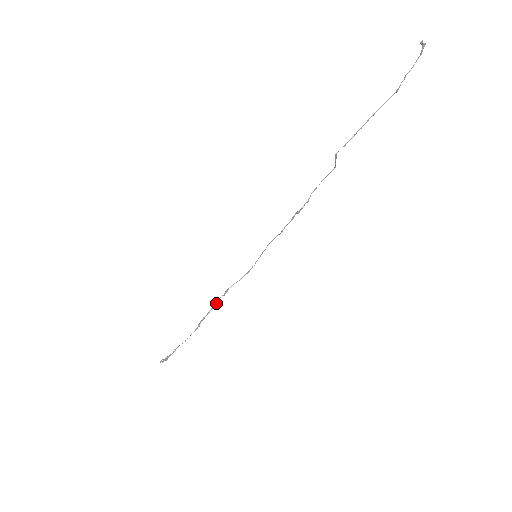
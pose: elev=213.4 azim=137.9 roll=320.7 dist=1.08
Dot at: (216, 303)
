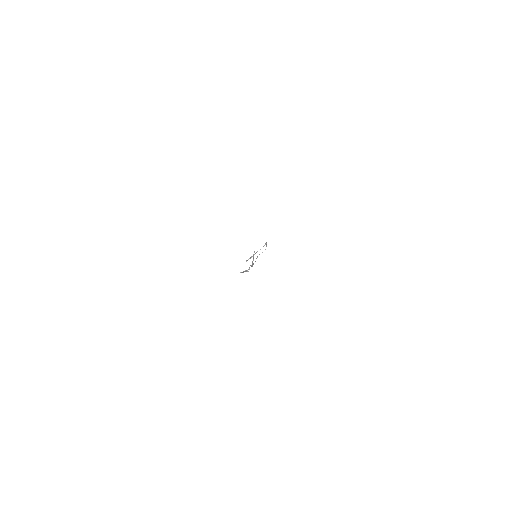
Dot at: (266, 242)
